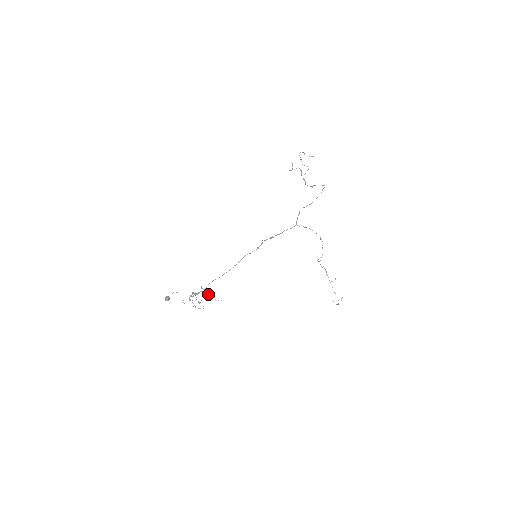
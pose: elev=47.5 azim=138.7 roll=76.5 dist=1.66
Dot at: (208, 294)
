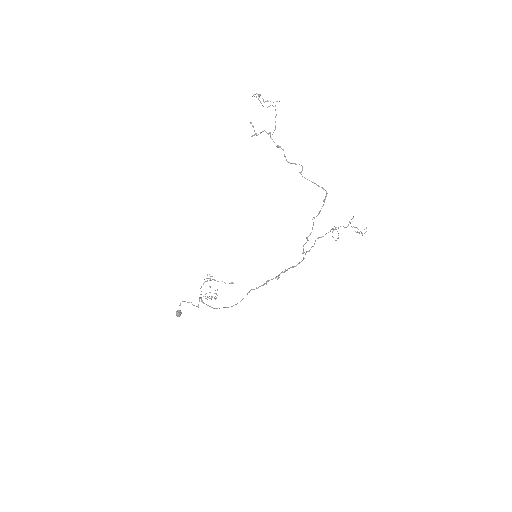
Dot at: (214, 280)
